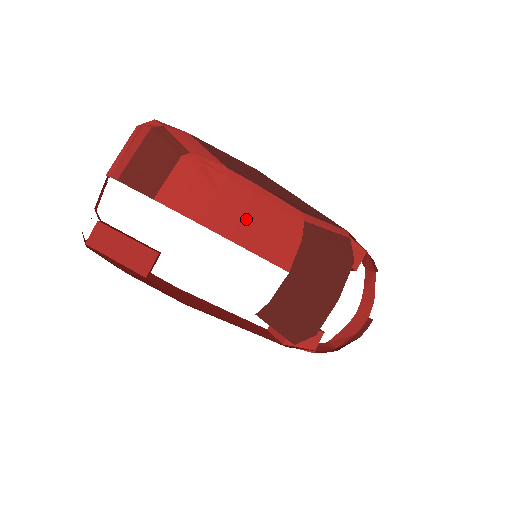
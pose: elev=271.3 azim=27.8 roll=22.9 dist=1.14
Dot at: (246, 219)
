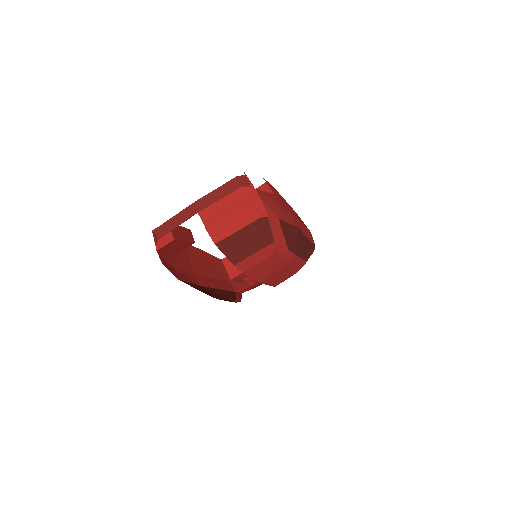
Dot at: (277, 273)
